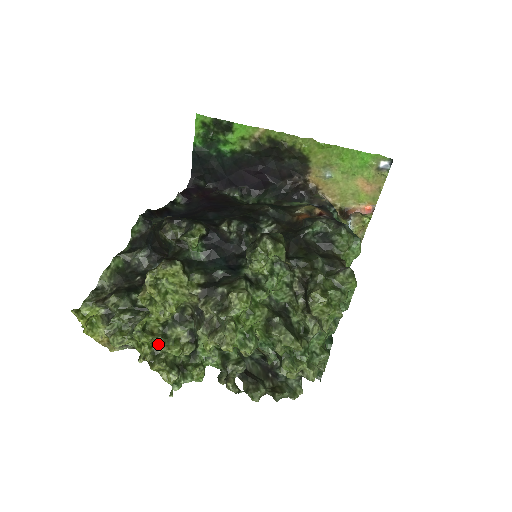
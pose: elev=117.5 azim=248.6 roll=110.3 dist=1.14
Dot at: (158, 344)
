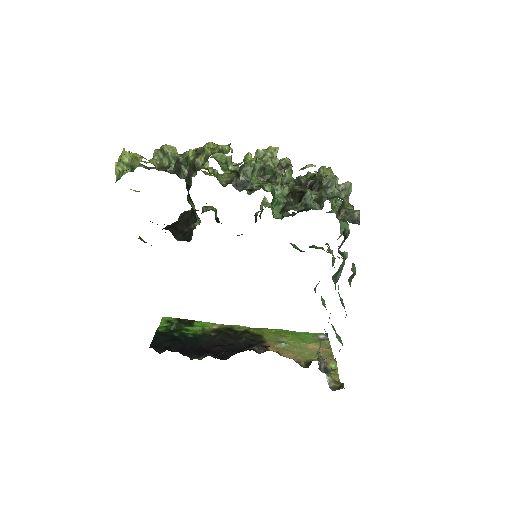
Dot at: occluded
